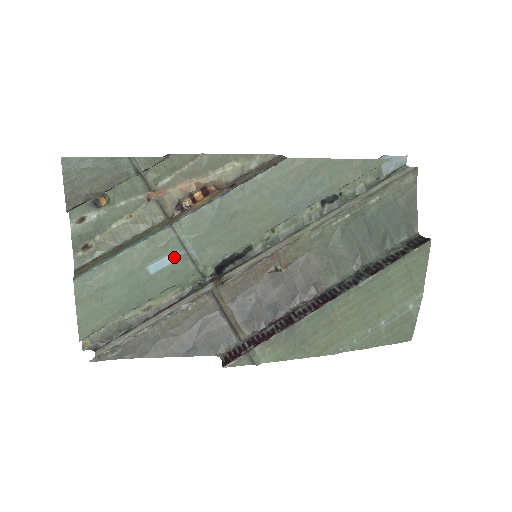
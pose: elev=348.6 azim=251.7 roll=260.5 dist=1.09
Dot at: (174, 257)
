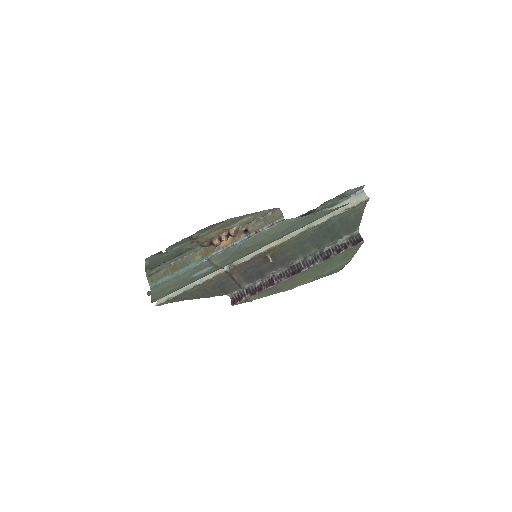
Dot at: (208, 269)
